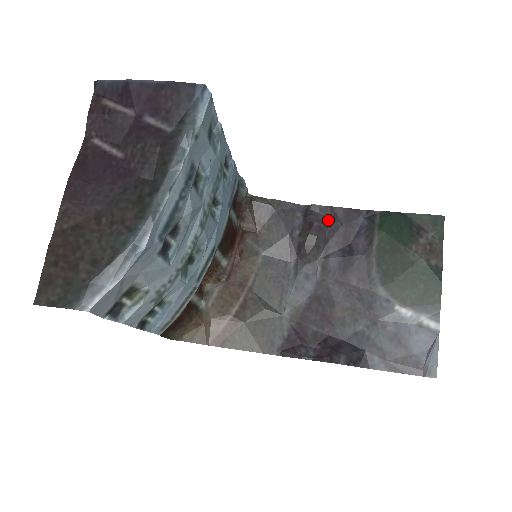
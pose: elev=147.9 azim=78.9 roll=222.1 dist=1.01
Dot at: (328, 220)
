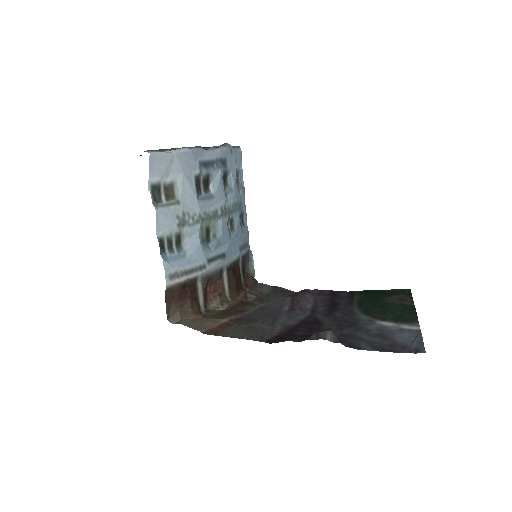
Dot at: (316, 292)
